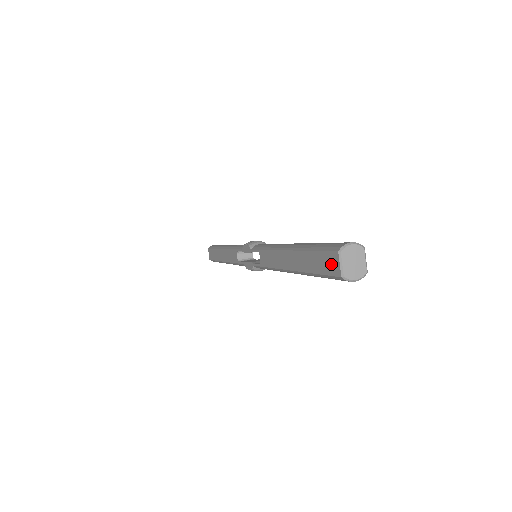
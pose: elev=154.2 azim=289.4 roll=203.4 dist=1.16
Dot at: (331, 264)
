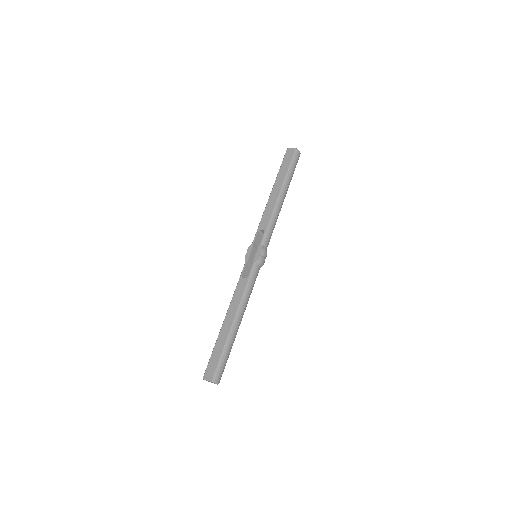
Dot at: (289, 154)
